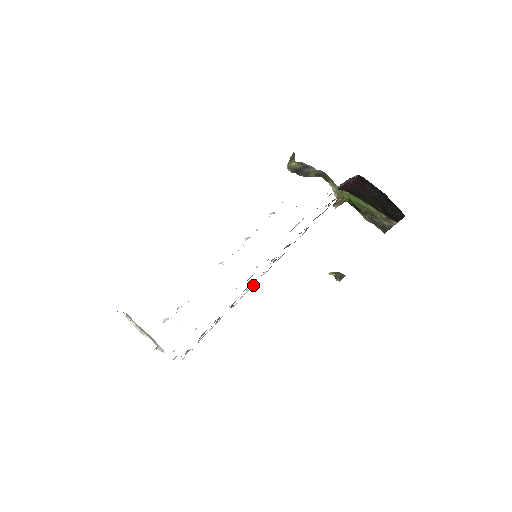
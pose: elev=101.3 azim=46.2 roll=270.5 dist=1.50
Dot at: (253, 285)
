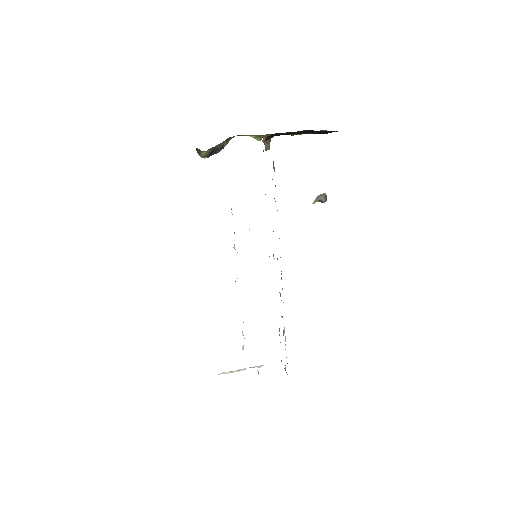
Dot at: occluded
